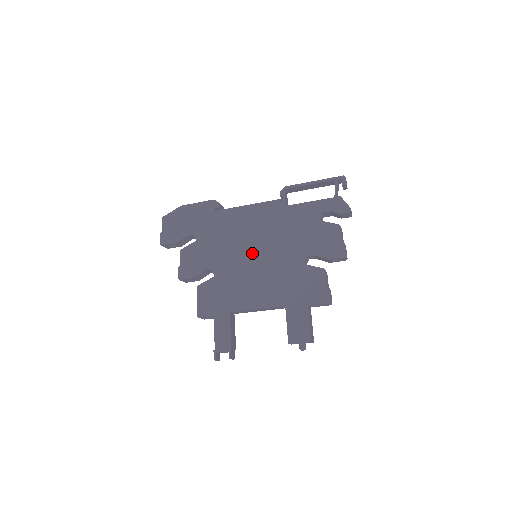
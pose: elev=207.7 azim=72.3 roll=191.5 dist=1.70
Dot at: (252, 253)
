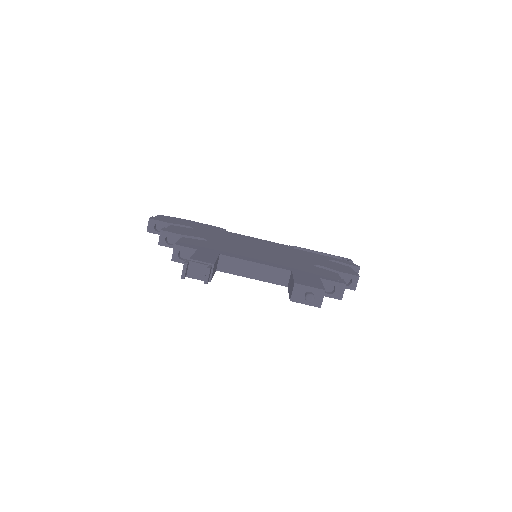
Dot at: (256, 248)
